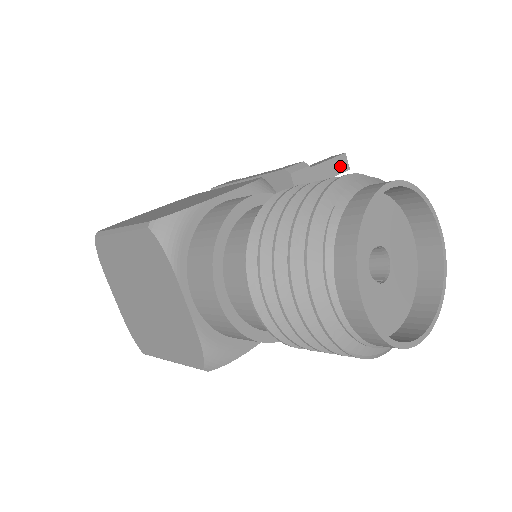
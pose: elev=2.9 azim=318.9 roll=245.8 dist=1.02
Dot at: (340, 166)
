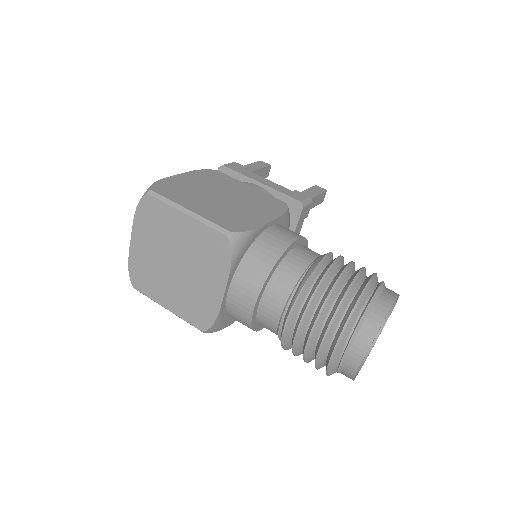
Dot at: (321, 199)
